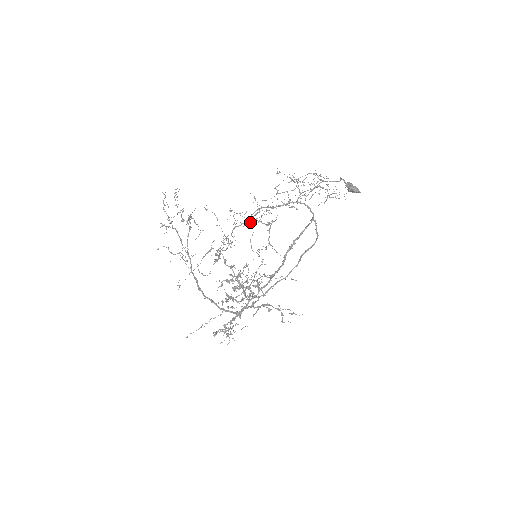
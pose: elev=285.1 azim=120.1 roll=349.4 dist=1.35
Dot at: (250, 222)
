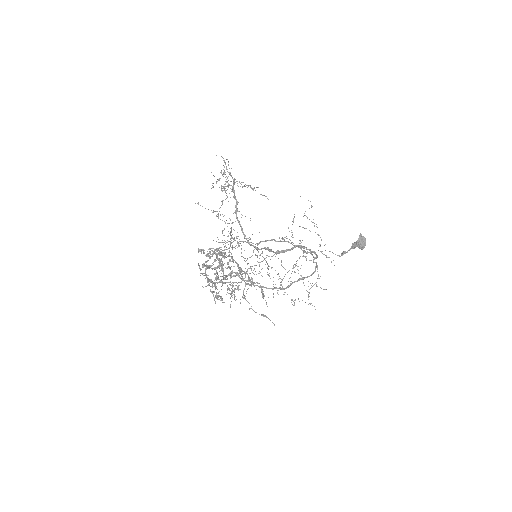
Dot at: (253, 251)
